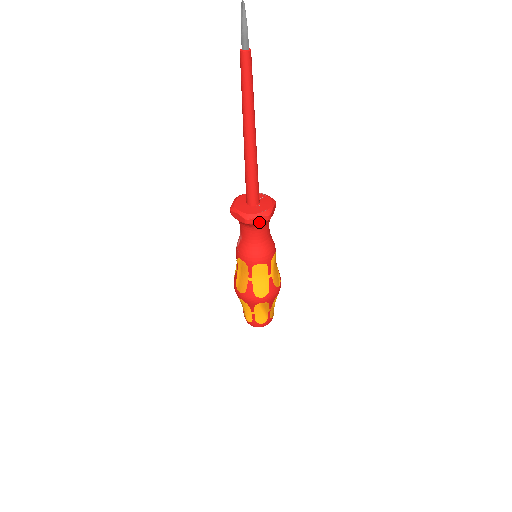
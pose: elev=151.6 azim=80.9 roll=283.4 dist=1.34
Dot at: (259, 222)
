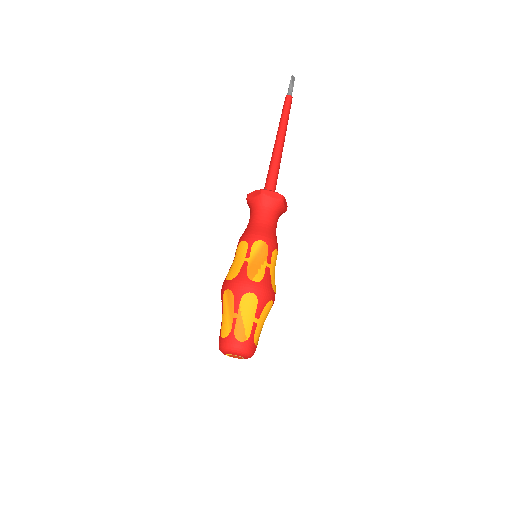
Dot at: (254, 196)
